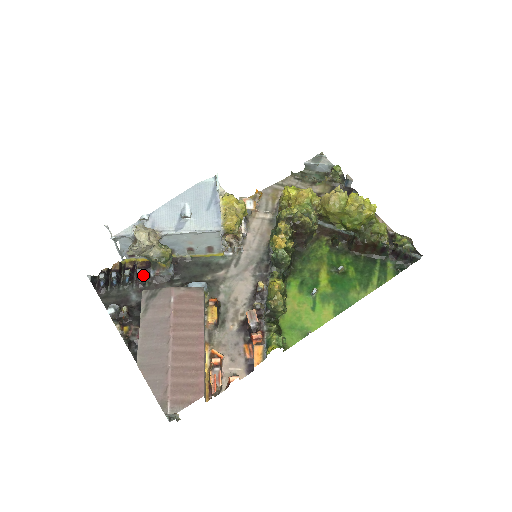
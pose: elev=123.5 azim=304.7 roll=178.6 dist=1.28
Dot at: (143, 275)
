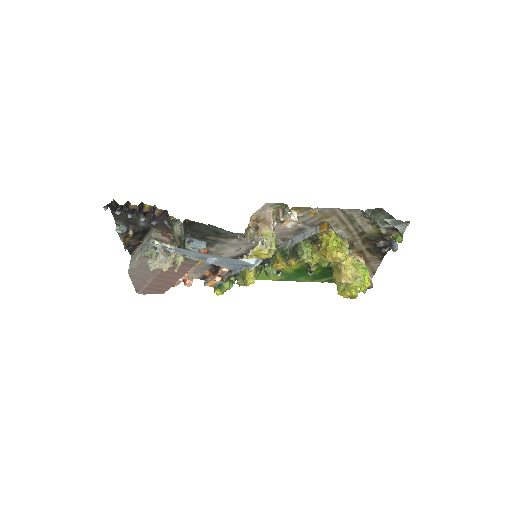
Dot at: (157, 220)
